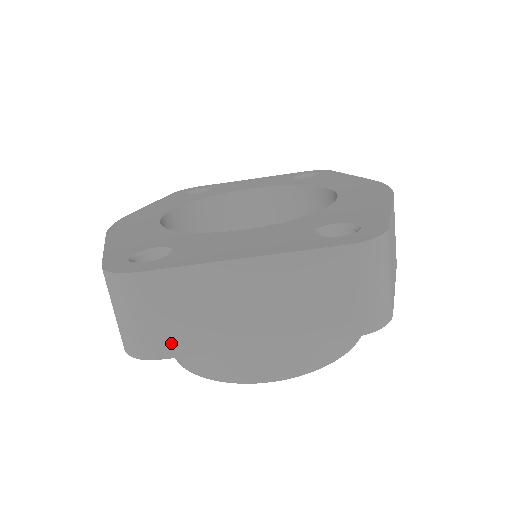
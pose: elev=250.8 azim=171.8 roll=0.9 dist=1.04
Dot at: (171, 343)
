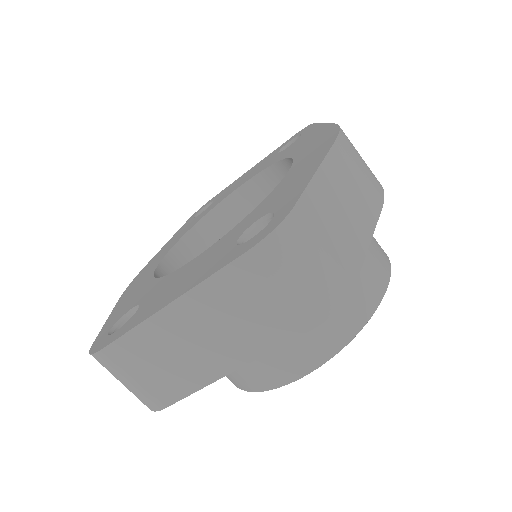
Dot at: (165, 392)
